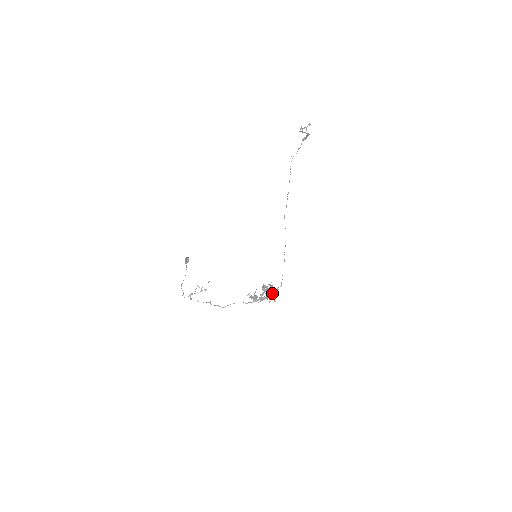
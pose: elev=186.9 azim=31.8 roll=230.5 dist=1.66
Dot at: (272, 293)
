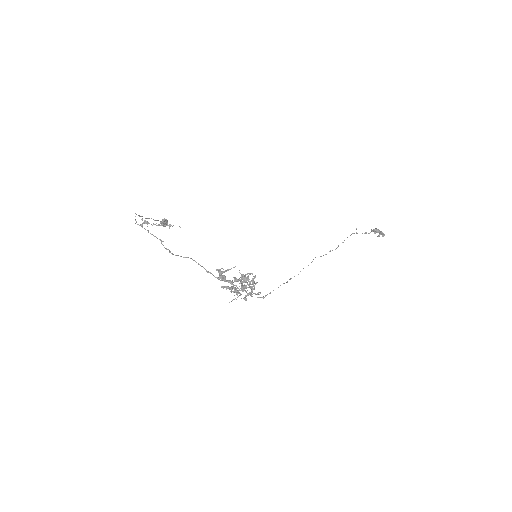
Dot at: (250, 286)
